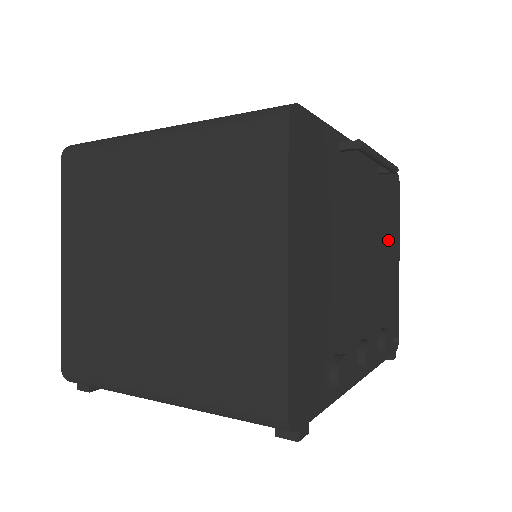
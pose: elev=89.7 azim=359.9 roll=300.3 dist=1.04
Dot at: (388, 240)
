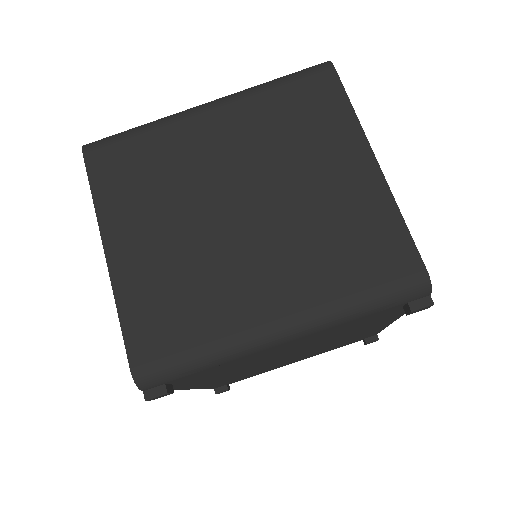
Dot at: occluded
